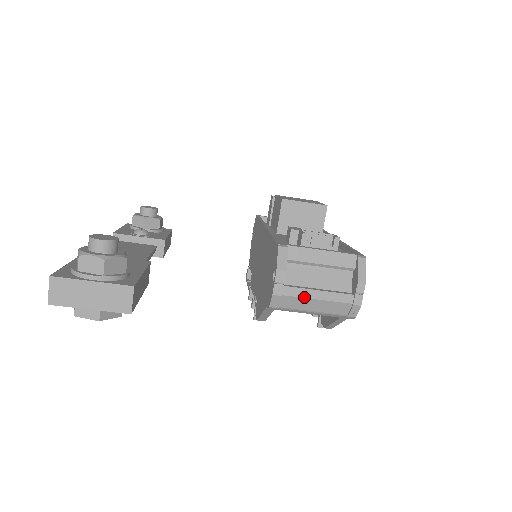
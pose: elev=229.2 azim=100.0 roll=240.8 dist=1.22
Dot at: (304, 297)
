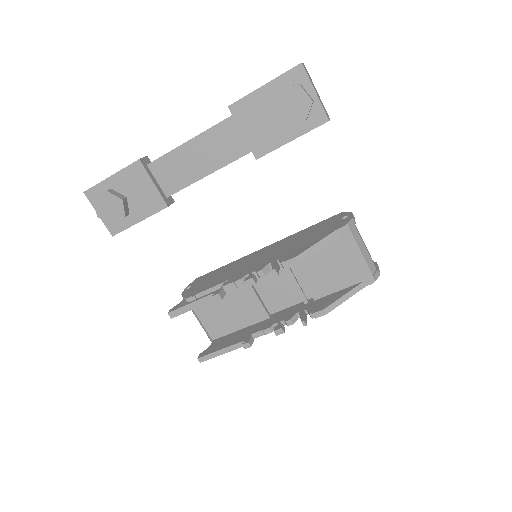
Dot at: (361, 238)
